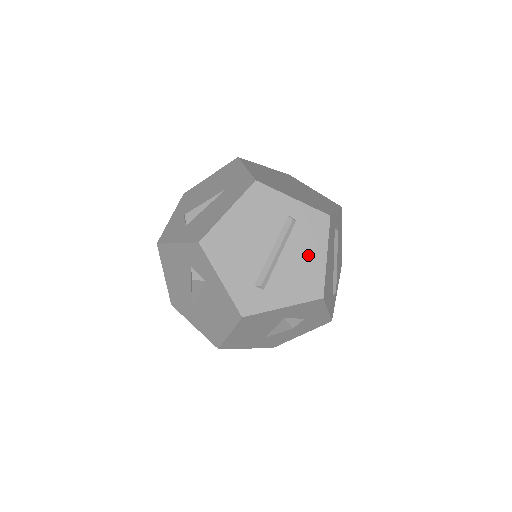
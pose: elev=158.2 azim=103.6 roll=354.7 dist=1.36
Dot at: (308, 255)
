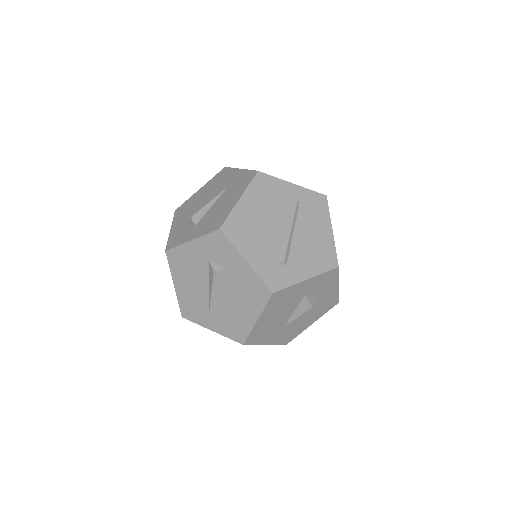
Dot at: (317, 231)
